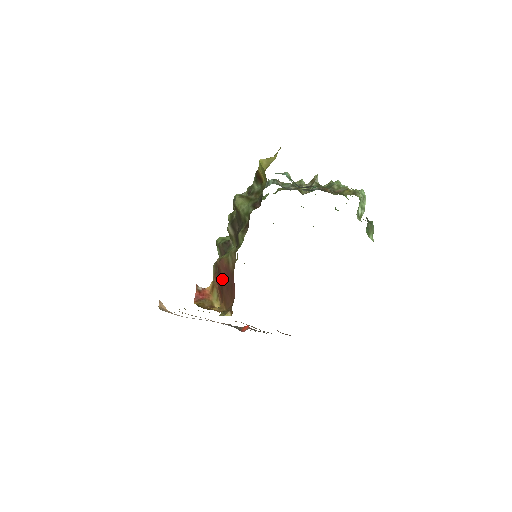
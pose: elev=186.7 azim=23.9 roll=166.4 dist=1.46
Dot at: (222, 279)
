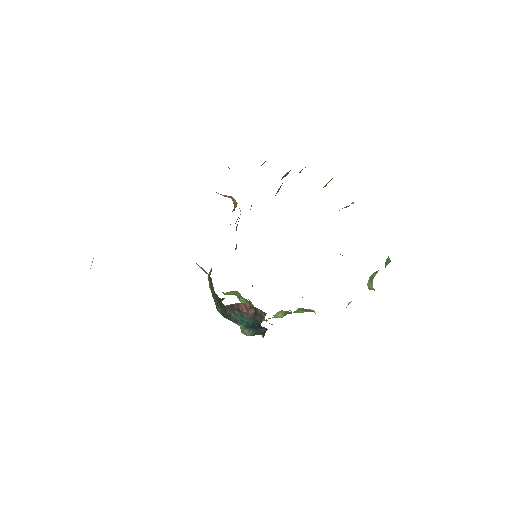
Dot at: occluded
